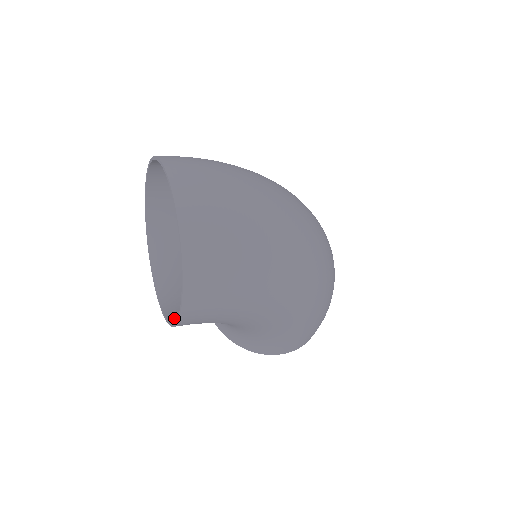
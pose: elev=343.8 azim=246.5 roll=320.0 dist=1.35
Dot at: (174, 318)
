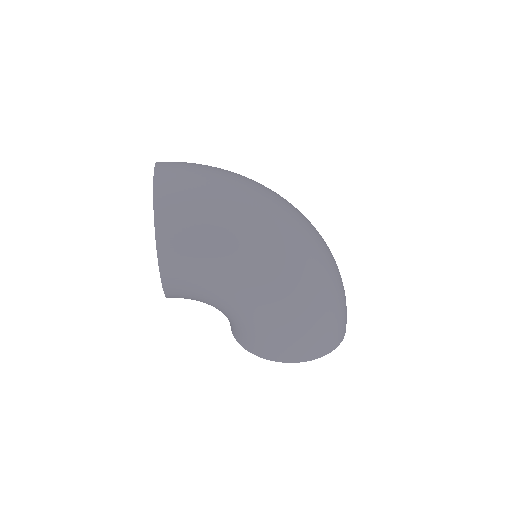
Dot at: occluded
